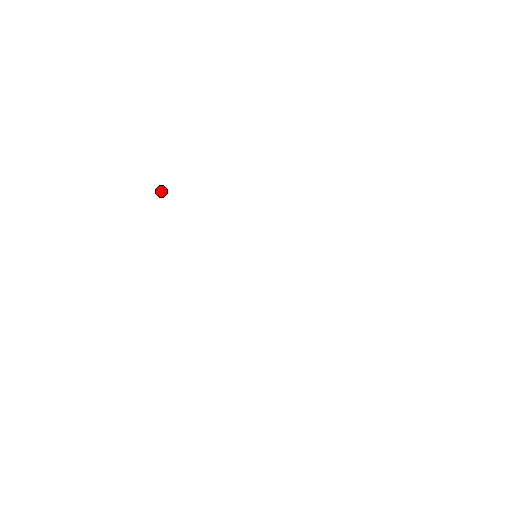
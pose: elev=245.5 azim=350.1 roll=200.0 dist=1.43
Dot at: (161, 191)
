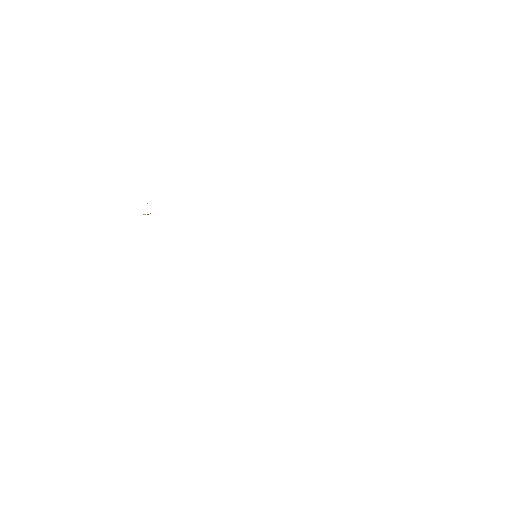
Dot at: occluded
